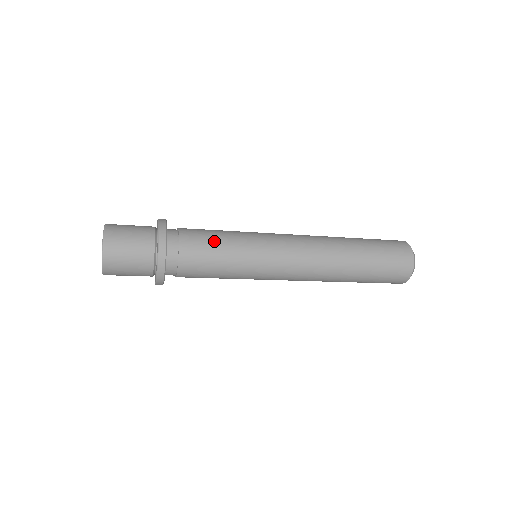
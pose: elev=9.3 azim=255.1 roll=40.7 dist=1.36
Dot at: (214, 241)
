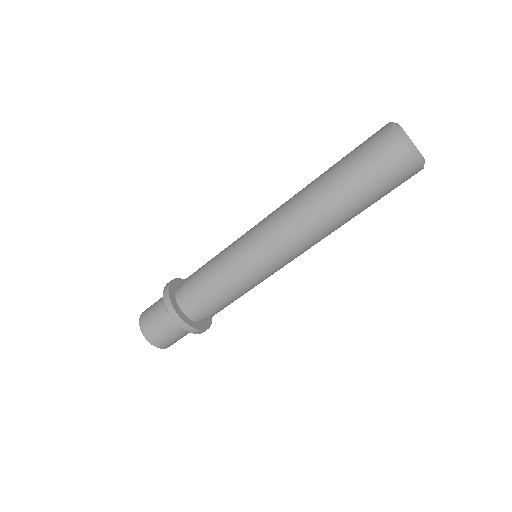
Dot at: occluded
